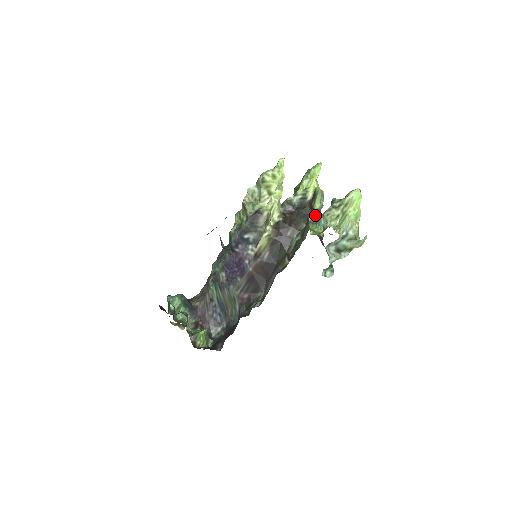
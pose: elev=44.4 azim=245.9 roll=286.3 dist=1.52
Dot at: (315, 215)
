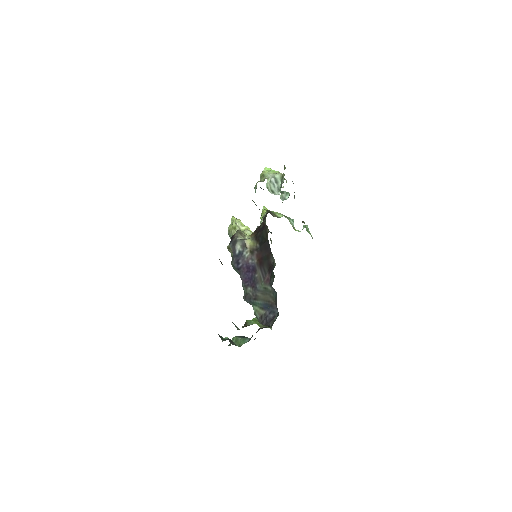
Dot at: occluded
